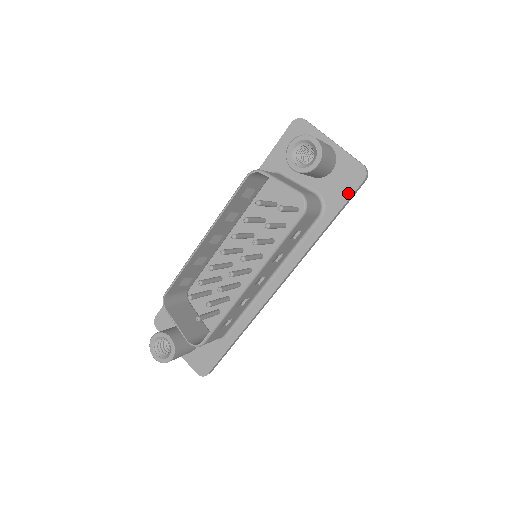
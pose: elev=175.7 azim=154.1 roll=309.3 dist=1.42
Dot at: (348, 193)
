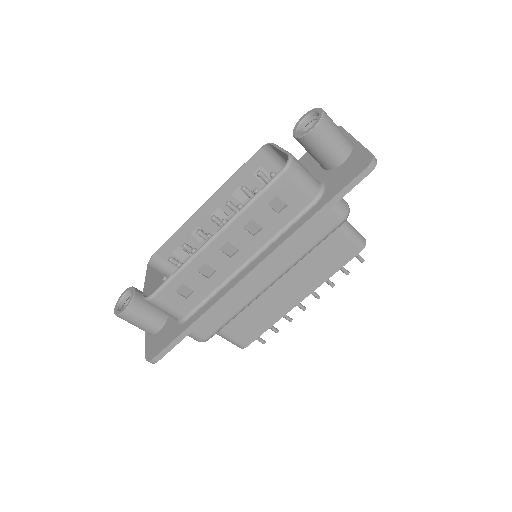
Dot at: (348, 180)
